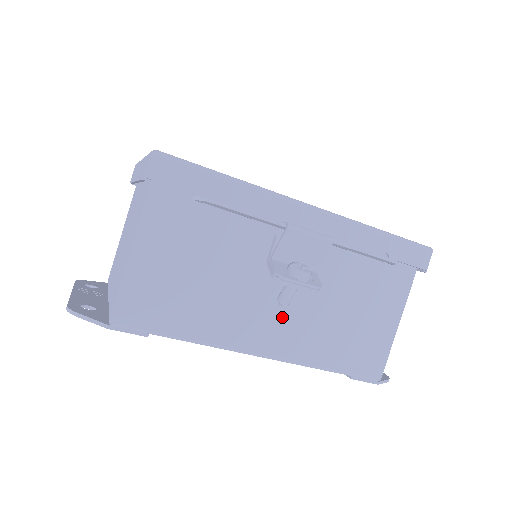
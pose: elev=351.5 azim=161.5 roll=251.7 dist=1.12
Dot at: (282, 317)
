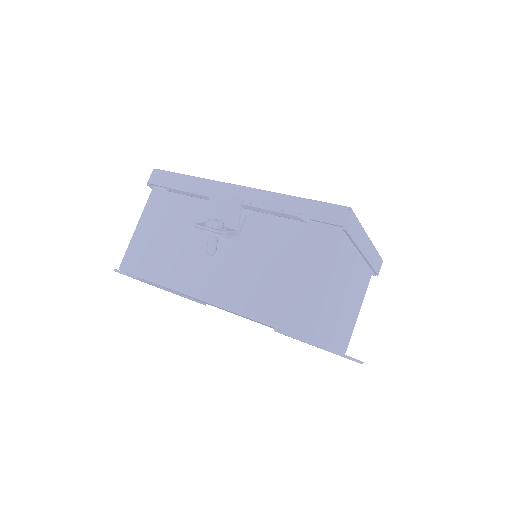
Dot at: (216, 268)
